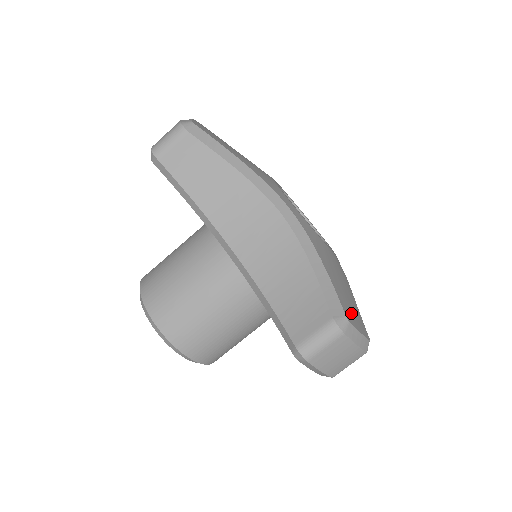
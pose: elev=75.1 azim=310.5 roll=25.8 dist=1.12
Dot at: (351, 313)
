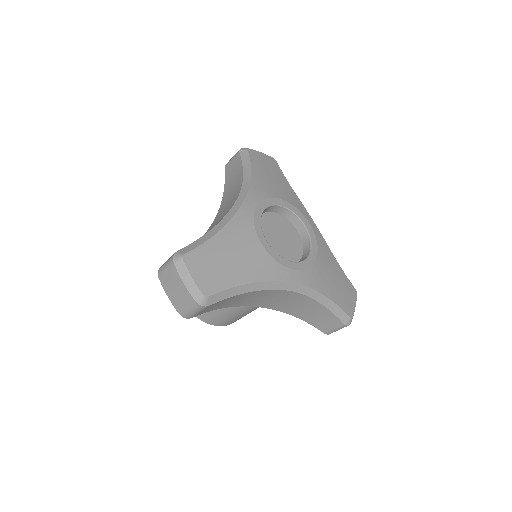
Dot at: (348, 302)
